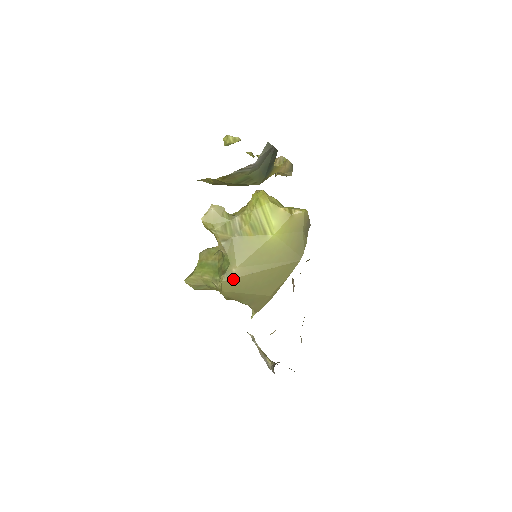
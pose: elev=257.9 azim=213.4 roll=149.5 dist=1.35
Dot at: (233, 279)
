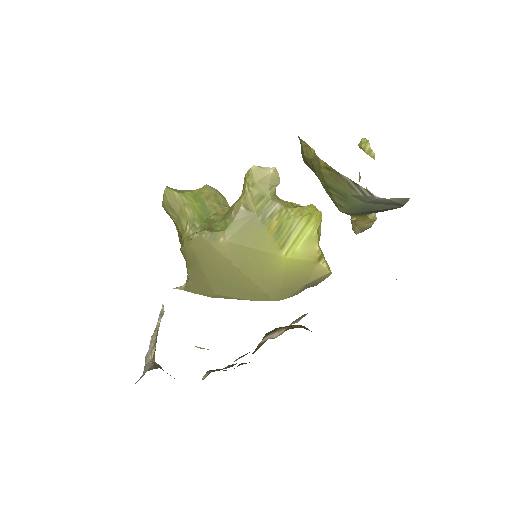
Dot at: (211, 245)
